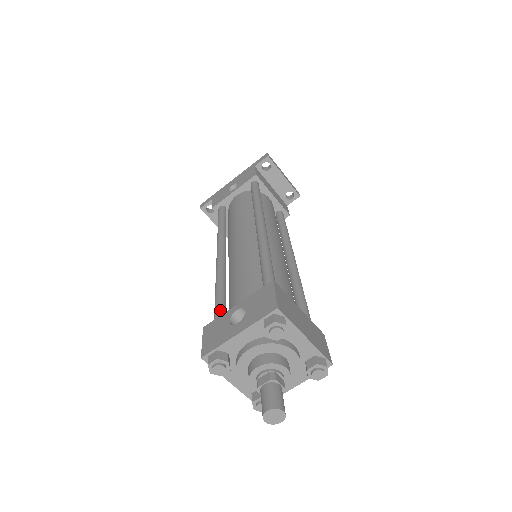
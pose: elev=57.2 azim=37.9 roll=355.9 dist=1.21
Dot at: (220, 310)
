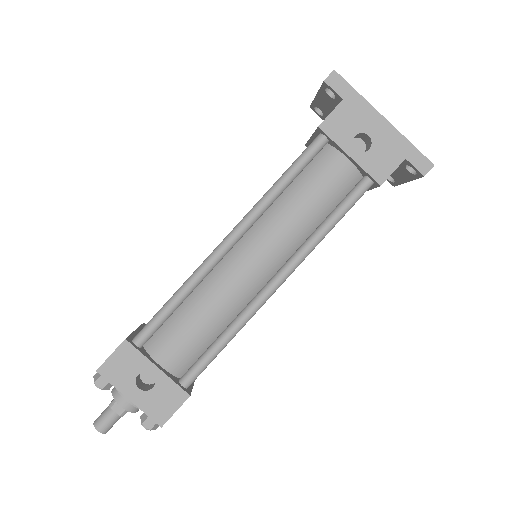
Dot at: (153, 332)
